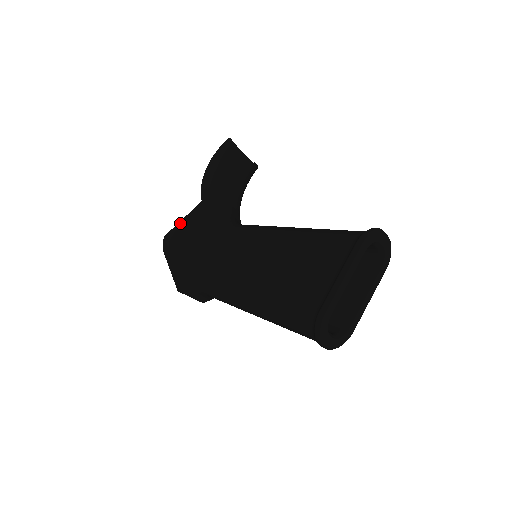
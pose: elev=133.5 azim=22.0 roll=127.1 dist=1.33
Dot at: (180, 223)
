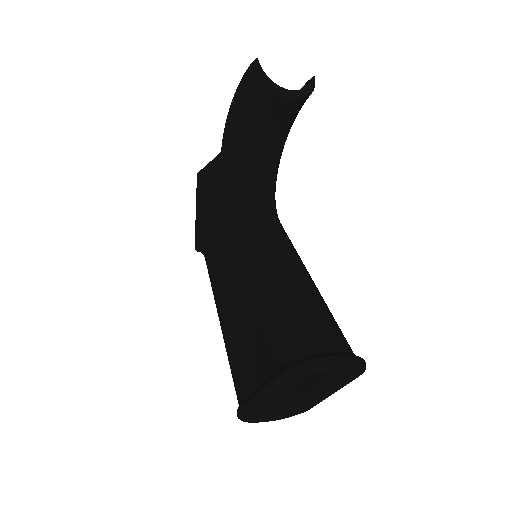
Dot at: (206, 168)
